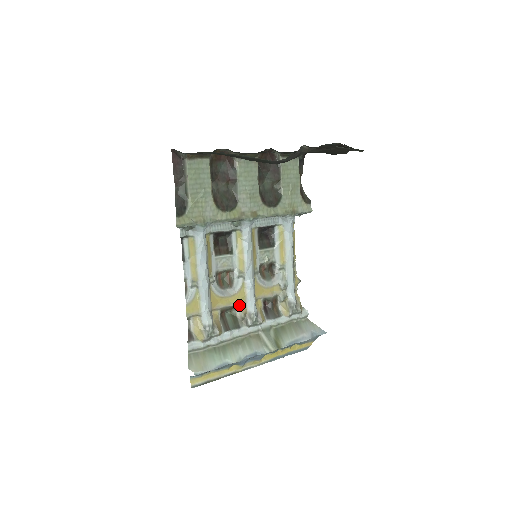
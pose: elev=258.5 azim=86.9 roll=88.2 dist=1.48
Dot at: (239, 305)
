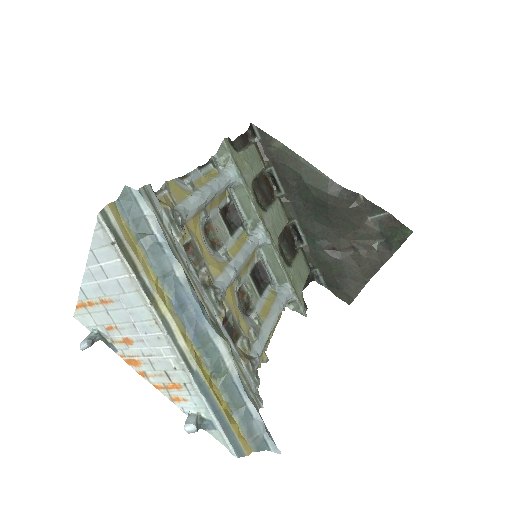
Dot at: (207, 271)
